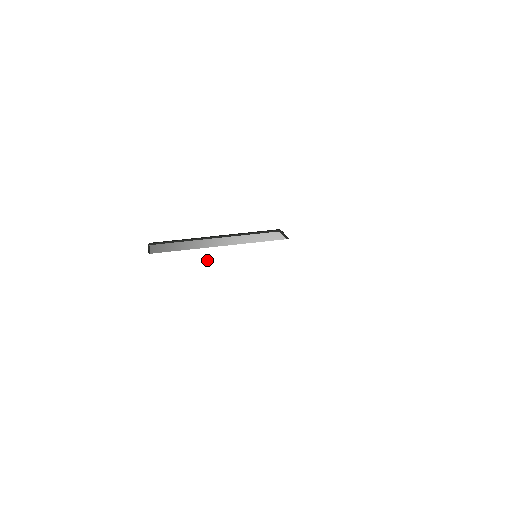
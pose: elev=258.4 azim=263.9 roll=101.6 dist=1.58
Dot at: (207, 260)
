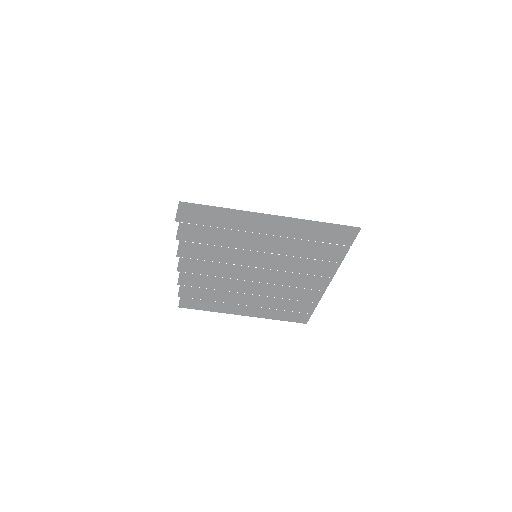
Dot at: (234, 187)
